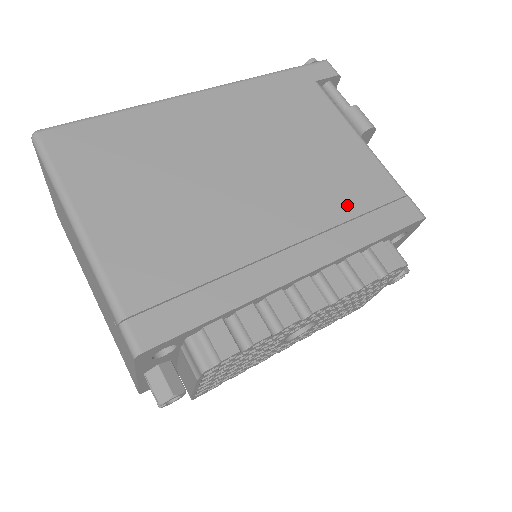
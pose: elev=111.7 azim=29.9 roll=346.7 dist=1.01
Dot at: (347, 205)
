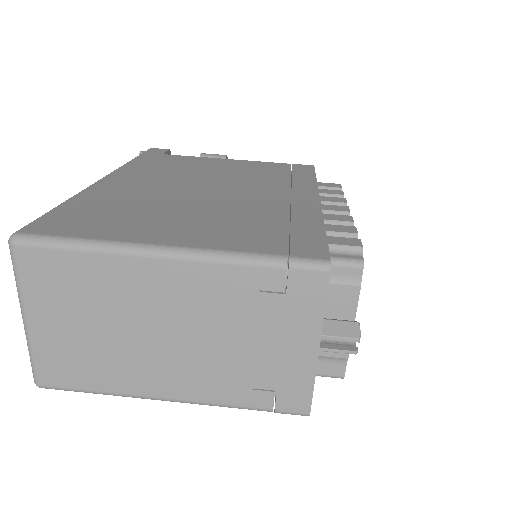
Dot at: (278, 175)
